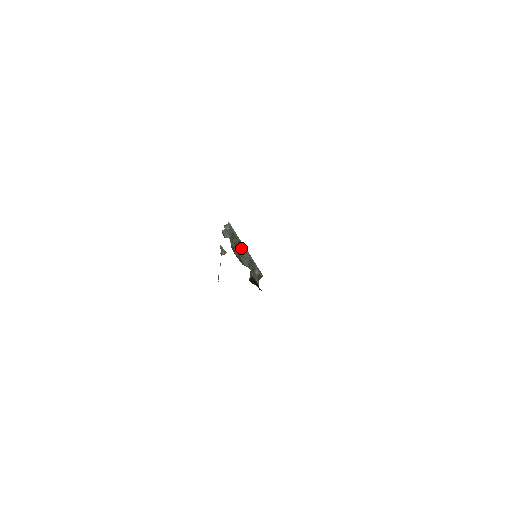
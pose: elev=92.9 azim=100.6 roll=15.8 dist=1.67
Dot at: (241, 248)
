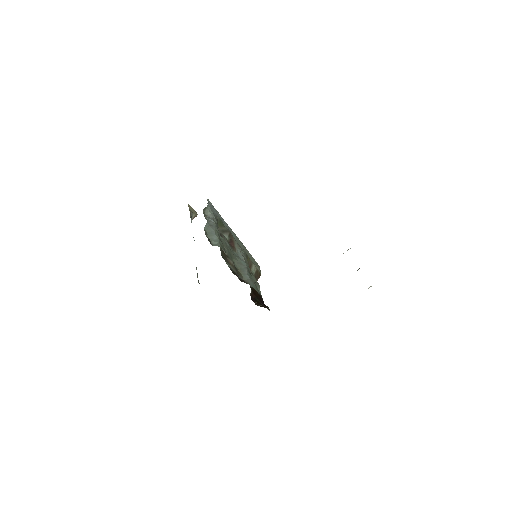
Dot at: (230, 239)
